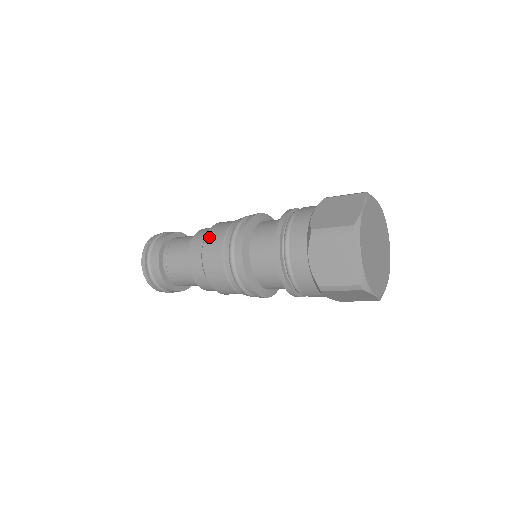
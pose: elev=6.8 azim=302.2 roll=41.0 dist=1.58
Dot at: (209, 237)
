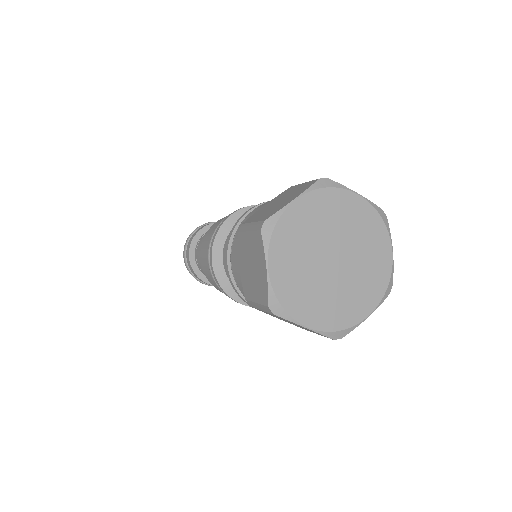
Dot at: (204, 271)
